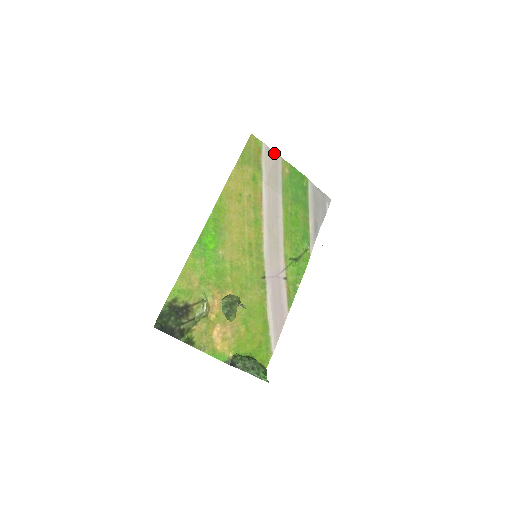
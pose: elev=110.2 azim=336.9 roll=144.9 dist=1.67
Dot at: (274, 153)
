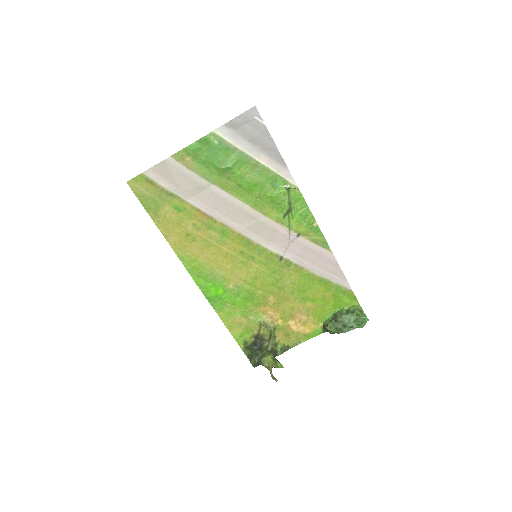
Dot at: (160, 165)
